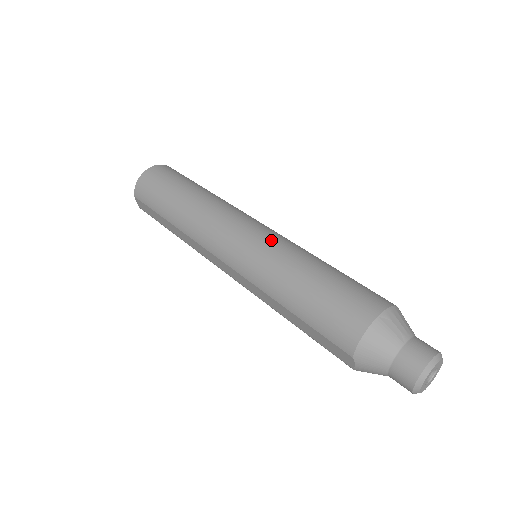
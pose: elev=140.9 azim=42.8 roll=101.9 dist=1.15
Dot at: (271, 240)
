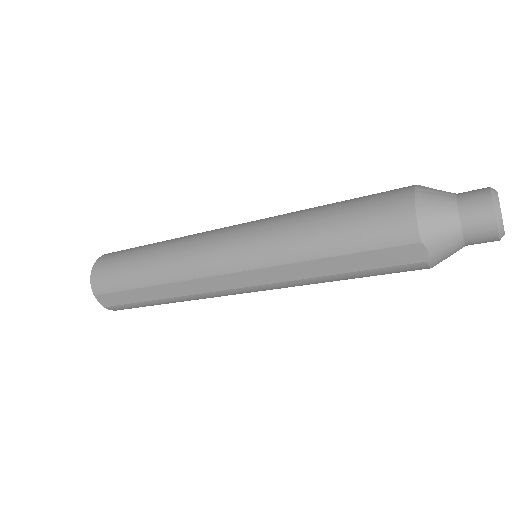
Dot at: (264, 220)
